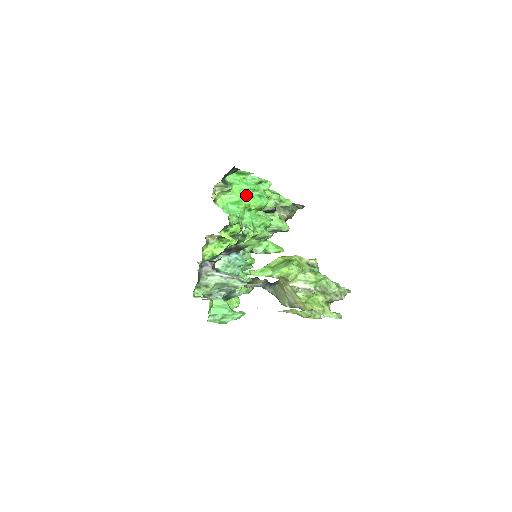
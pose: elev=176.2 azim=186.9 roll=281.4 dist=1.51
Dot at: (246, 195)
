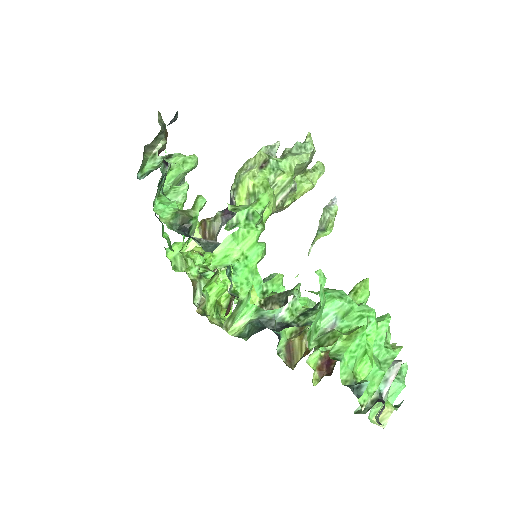
Dot at: (368, 352)
